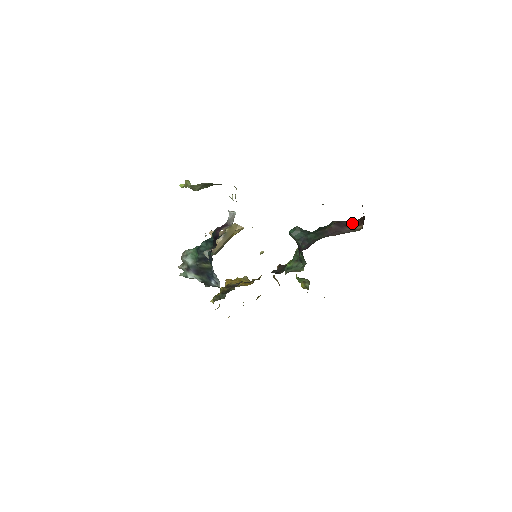
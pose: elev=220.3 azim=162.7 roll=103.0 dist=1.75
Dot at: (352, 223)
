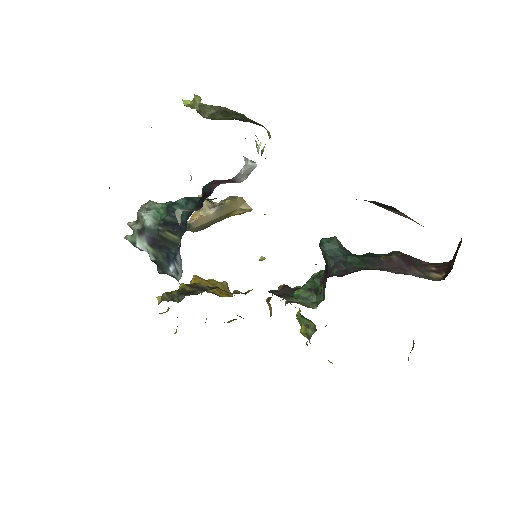
Dot at: (426, 265)
